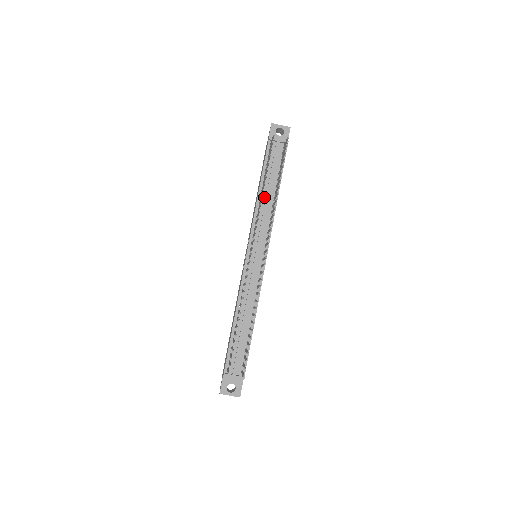
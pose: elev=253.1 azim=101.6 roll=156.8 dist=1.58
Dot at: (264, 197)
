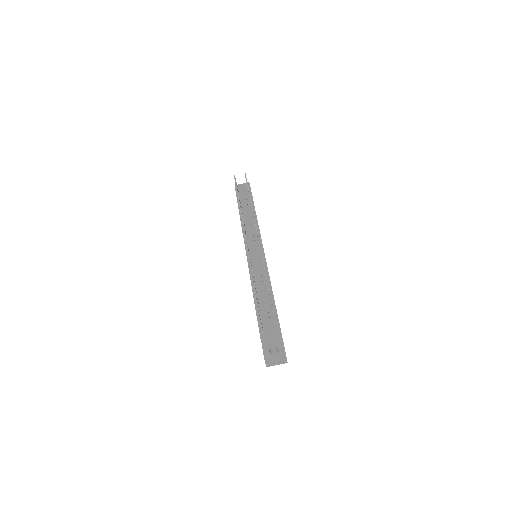
Dot at: (245, 217)
